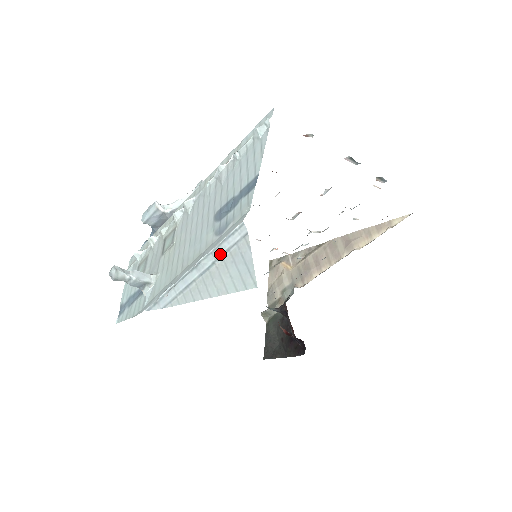
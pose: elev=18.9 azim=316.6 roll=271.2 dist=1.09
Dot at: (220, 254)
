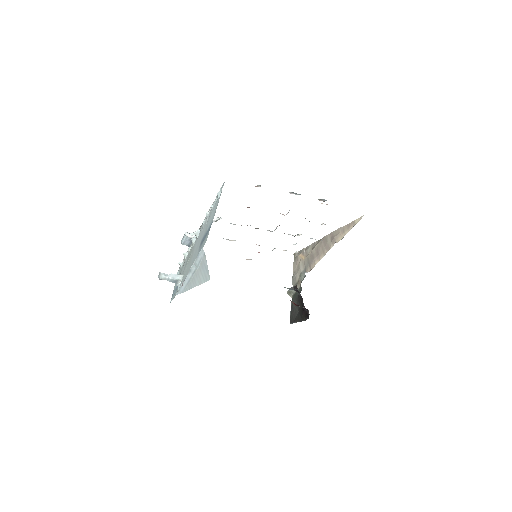
Dot at: (197, 264)
